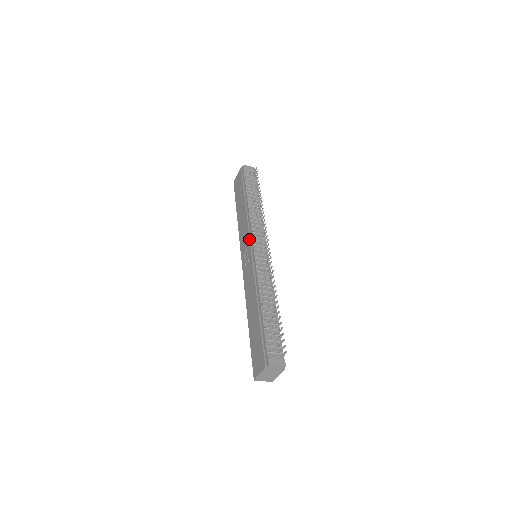
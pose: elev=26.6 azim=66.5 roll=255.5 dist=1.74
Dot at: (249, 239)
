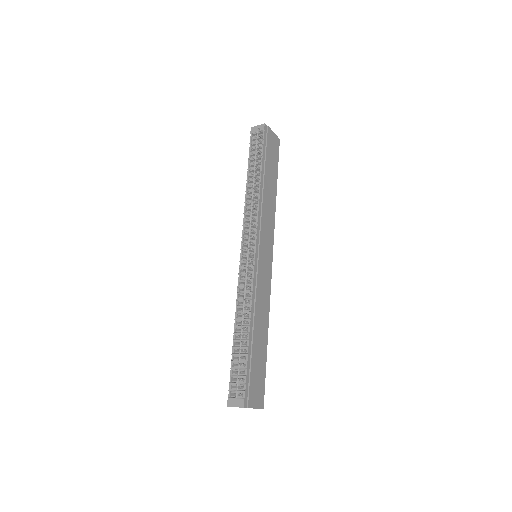
Dot at: (243, 240)
